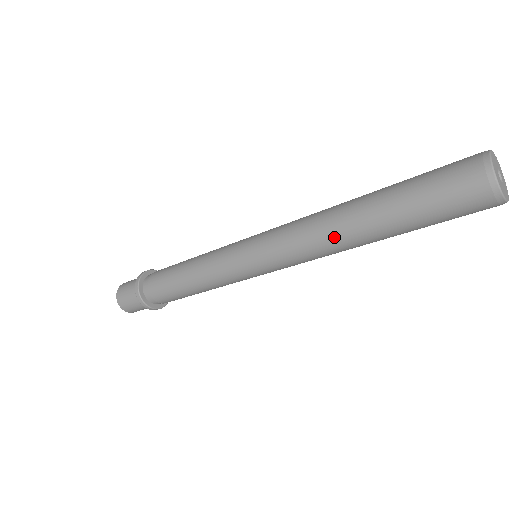
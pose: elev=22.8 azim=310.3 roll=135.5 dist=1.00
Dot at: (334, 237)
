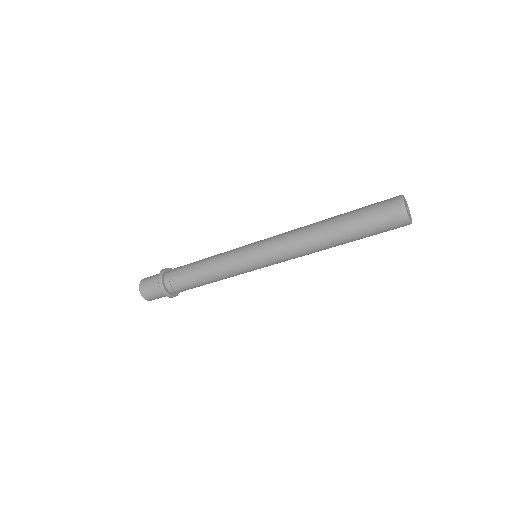
Dot at: (314, 243)
